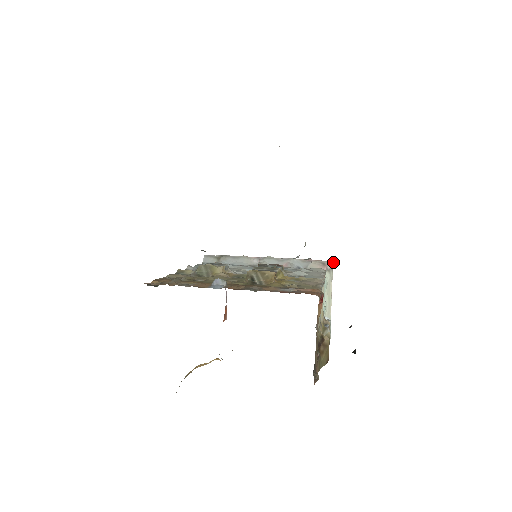
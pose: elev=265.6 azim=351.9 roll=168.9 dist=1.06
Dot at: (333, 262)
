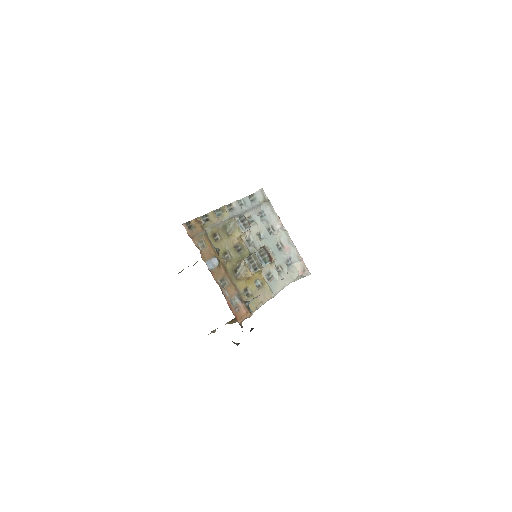
Dot at: (310, 274)
